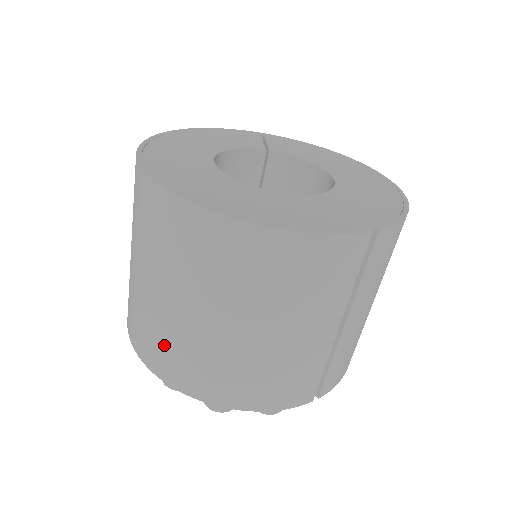
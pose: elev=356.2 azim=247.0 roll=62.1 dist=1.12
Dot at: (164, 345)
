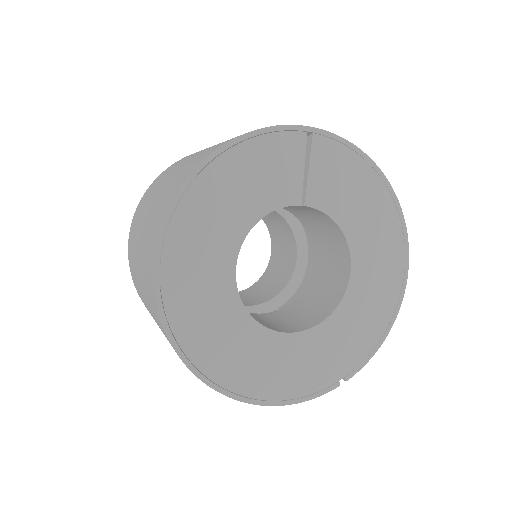
Dot at: occluded
